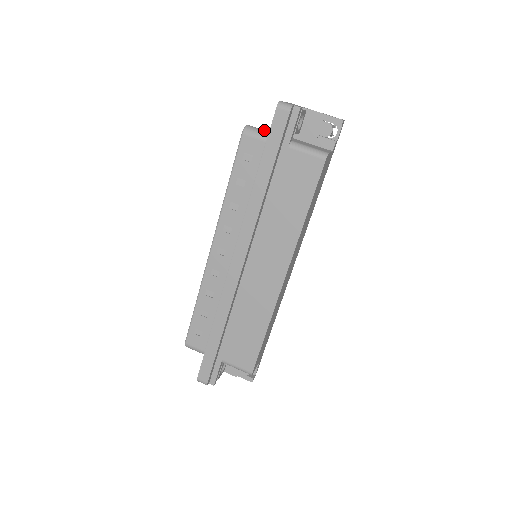
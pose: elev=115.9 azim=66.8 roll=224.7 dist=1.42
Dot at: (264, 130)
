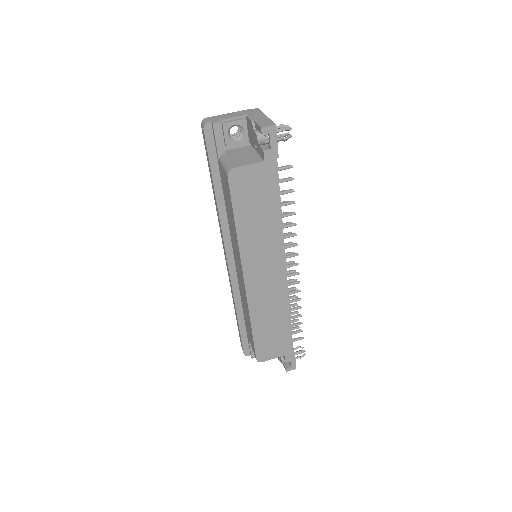
Dot at: occluded
